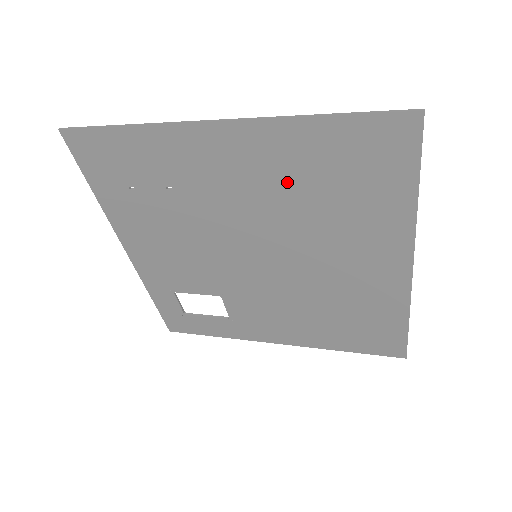
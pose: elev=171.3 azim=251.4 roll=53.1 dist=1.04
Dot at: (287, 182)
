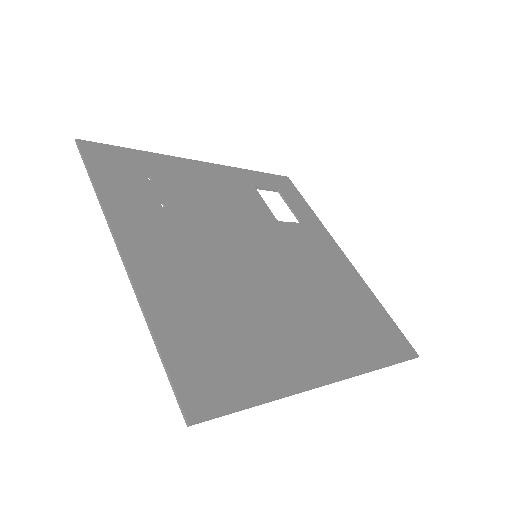
Dot at: (200, 296)
